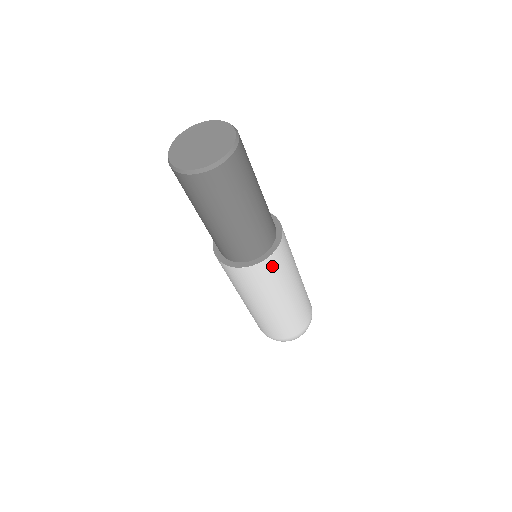
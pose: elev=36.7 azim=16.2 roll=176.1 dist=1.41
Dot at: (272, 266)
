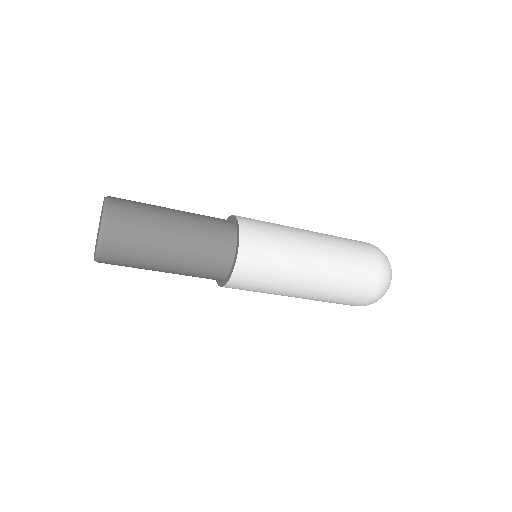
Dot at: (247, 275)
